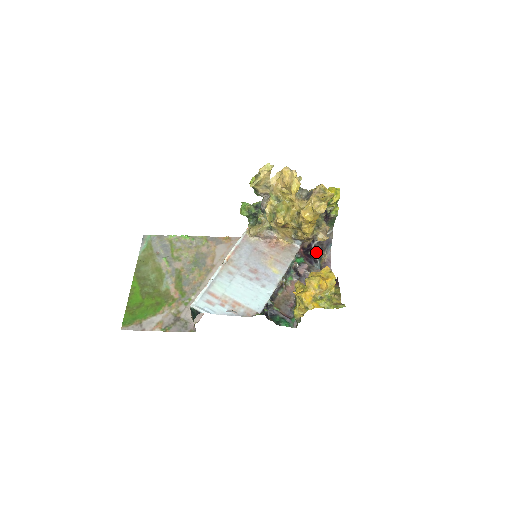
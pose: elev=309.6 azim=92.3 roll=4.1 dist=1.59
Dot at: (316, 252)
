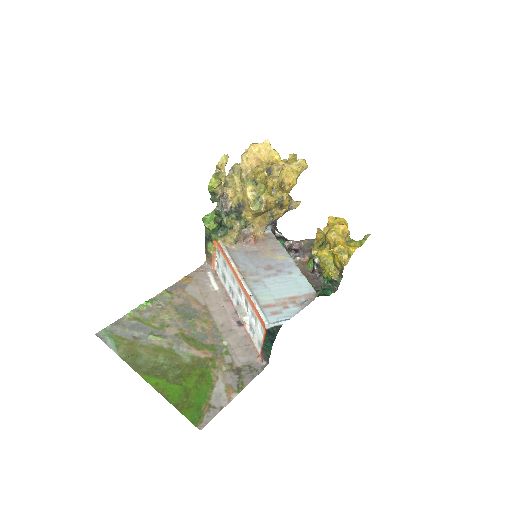
Dot at: (279, 232)
